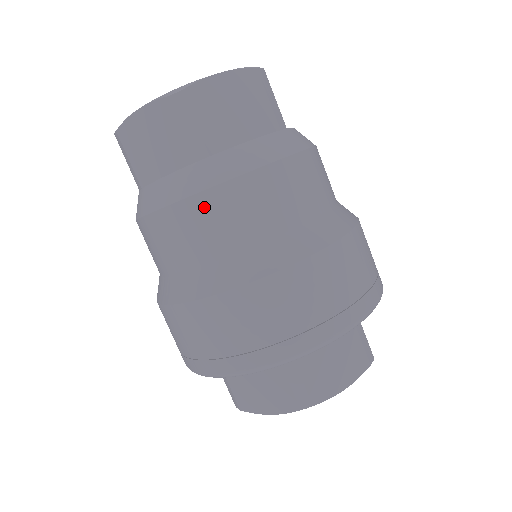
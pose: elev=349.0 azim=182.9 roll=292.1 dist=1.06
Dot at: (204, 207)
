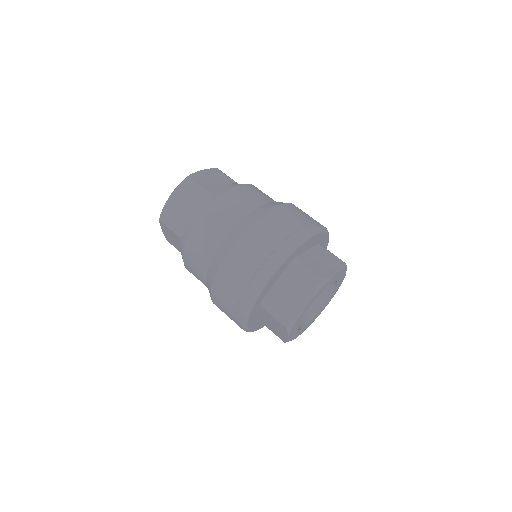
Dot at: (189, 256)
